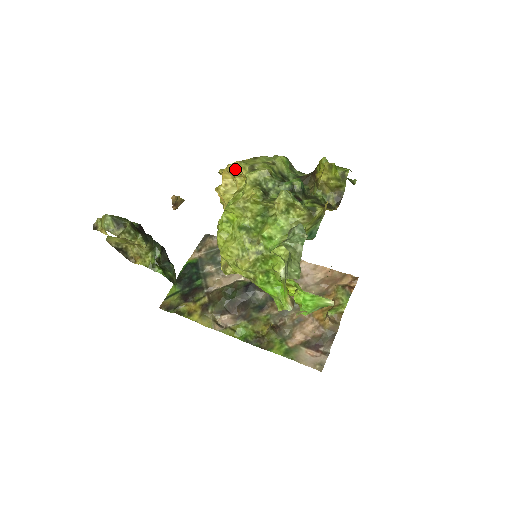
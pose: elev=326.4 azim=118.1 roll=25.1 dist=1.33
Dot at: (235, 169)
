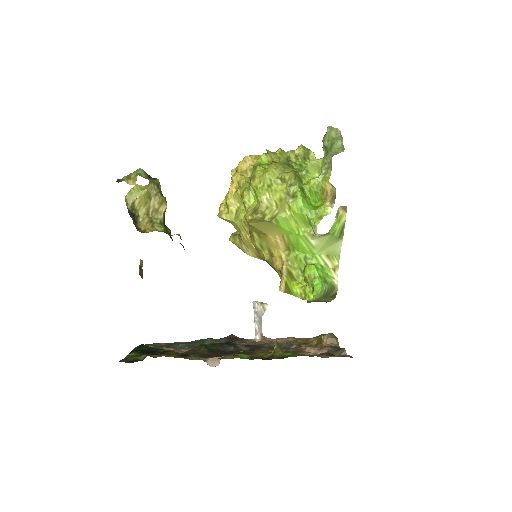
Dot at: (252, 157)
